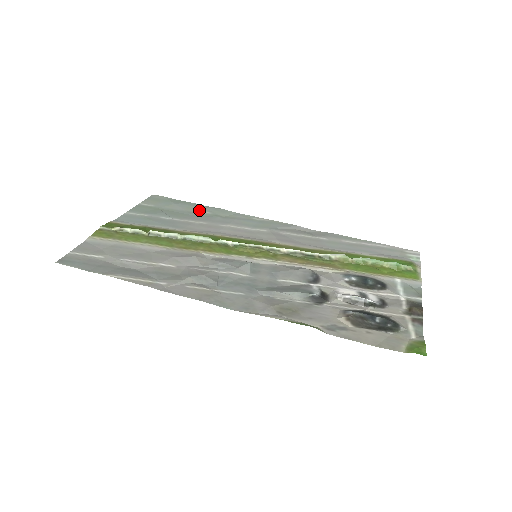
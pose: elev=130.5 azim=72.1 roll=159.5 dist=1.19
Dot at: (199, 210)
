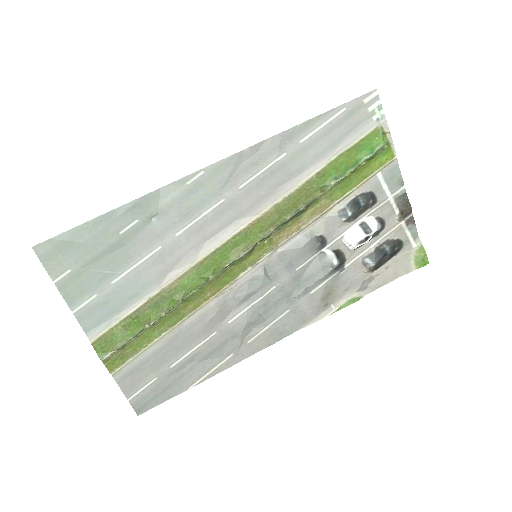
Dot at: (122, 227)
